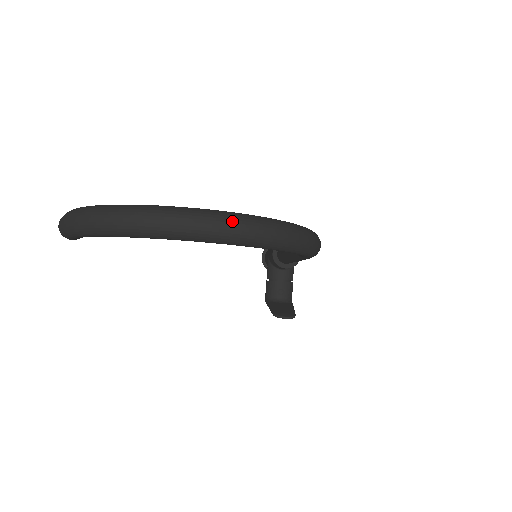
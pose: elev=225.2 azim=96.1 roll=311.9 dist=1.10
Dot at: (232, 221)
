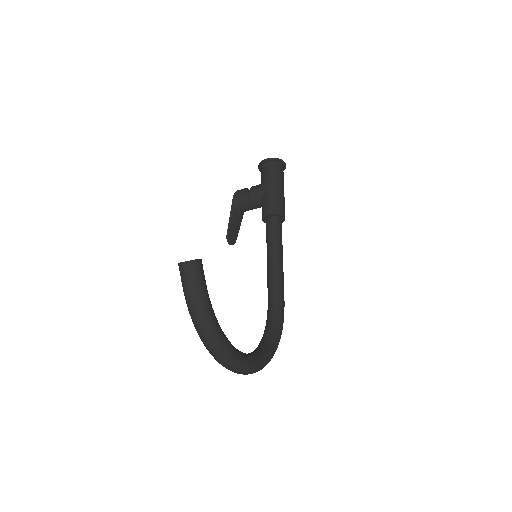
Dot at: occluded
